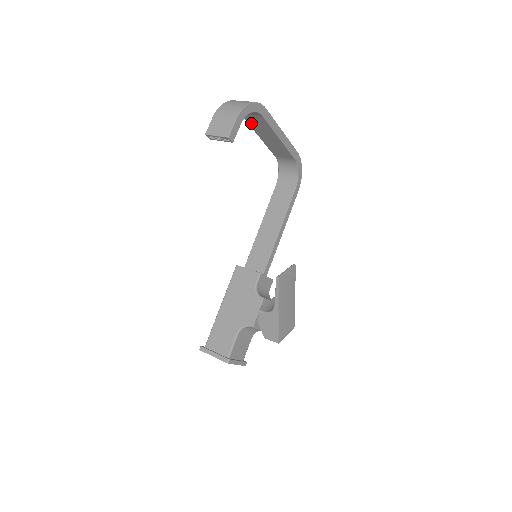
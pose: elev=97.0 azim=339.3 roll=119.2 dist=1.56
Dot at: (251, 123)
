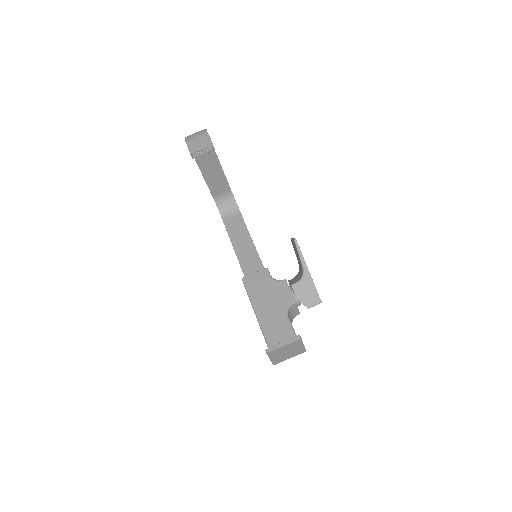
Dot at: (199, 159)
